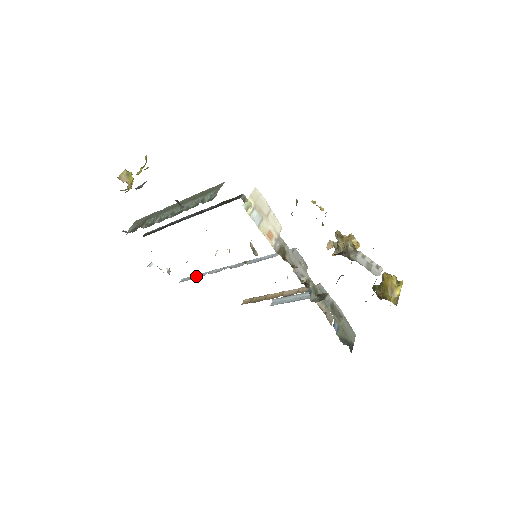
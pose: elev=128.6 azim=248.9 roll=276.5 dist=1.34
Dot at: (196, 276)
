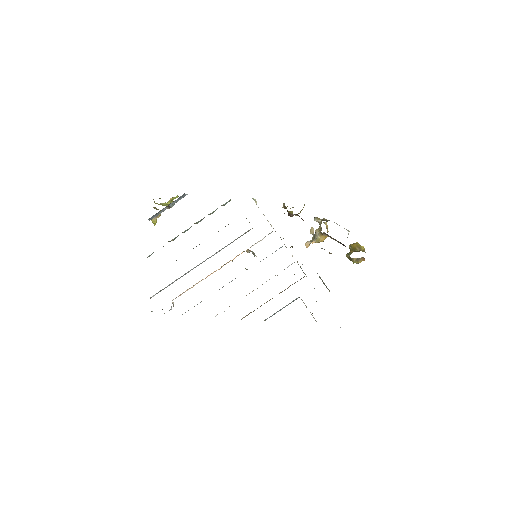
Dot at: occluded
